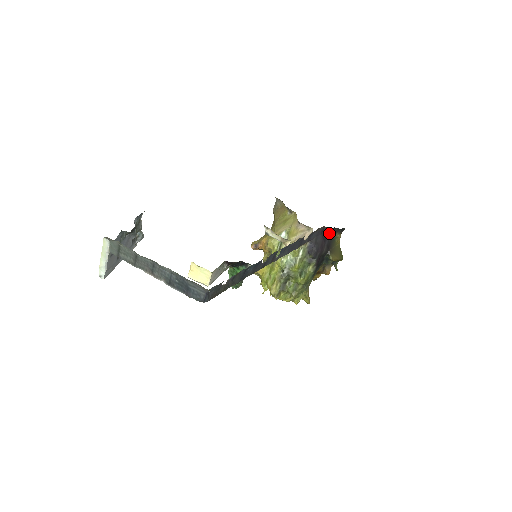
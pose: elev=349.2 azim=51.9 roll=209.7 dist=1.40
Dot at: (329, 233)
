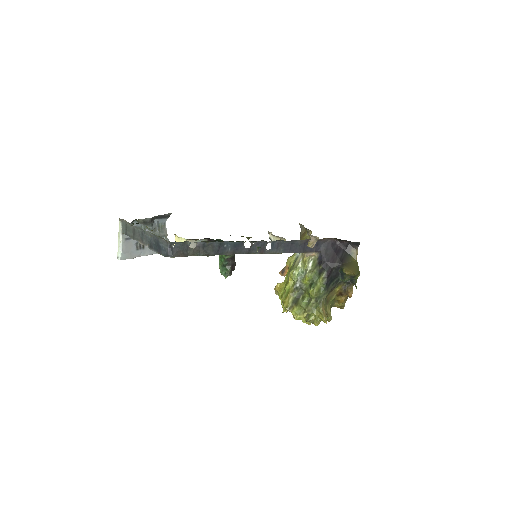
Dot at: (343, 248)
